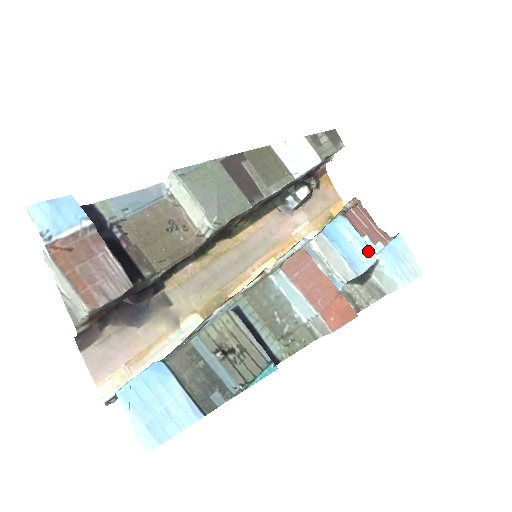
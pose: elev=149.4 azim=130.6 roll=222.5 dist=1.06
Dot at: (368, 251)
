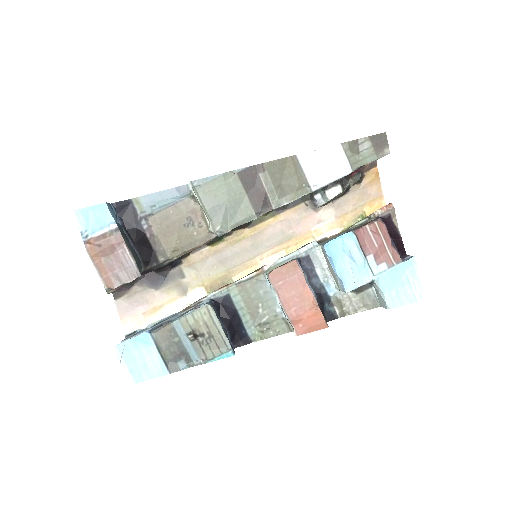
Dot at: (365, 272)
